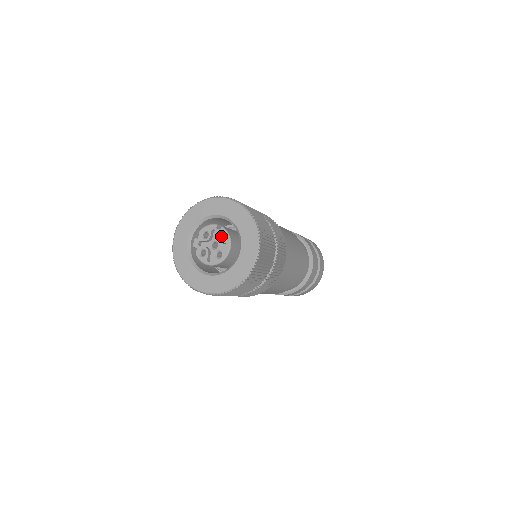
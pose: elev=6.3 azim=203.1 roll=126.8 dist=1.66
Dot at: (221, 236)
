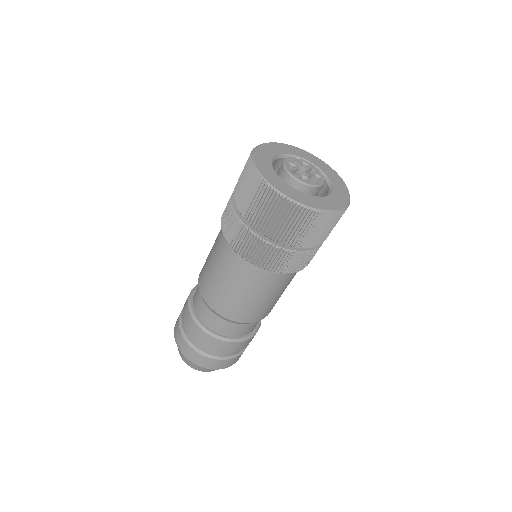
Dot at: occluded
